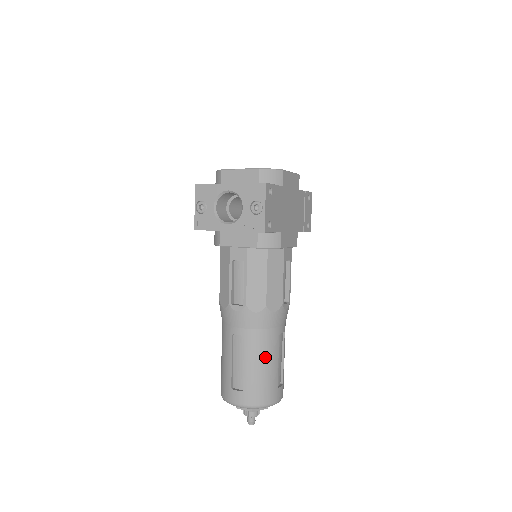
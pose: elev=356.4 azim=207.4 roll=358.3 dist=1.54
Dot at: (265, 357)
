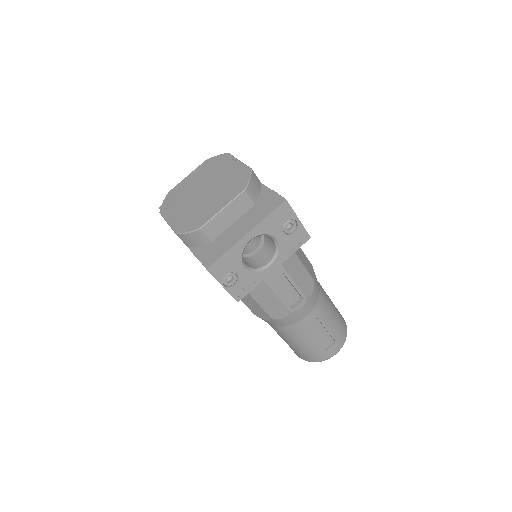
Dot at: (330, 308)
